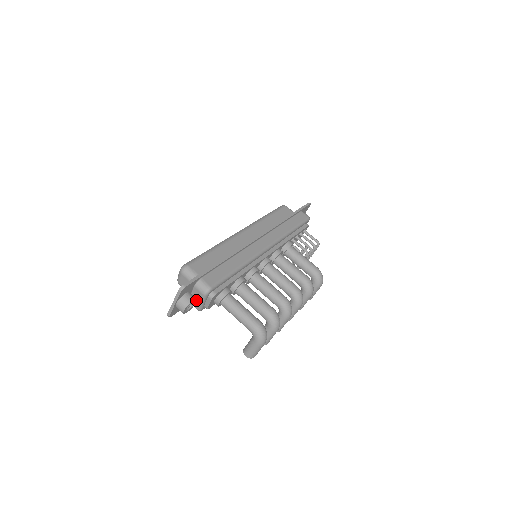
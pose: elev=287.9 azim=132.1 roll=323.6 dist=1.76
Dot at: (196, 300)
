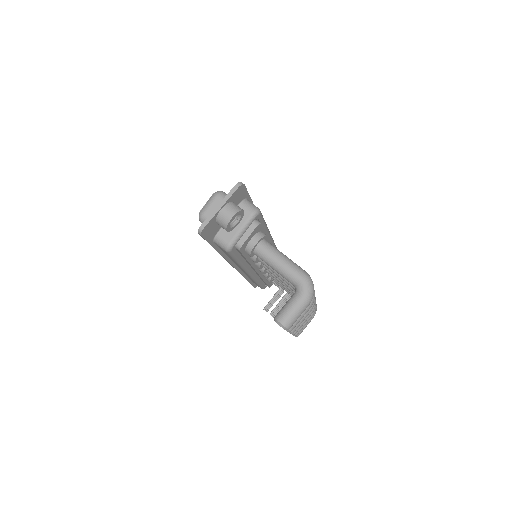
Dot at: (240, 219)
